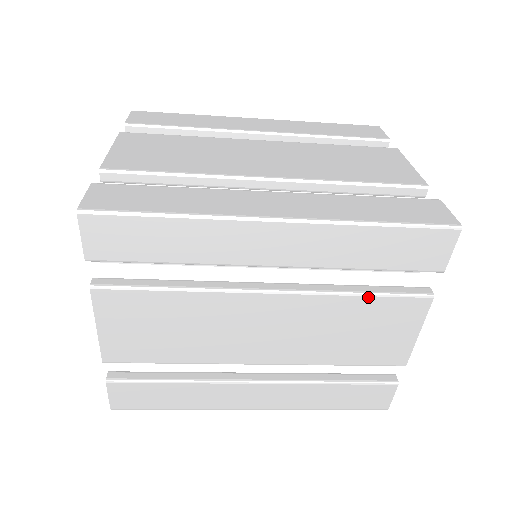
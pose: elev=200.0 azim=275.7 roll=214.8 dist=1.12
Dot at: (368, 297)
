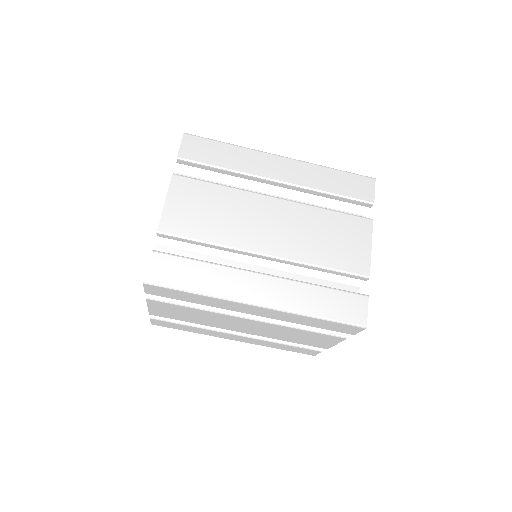
Dot at: (334, 212)
